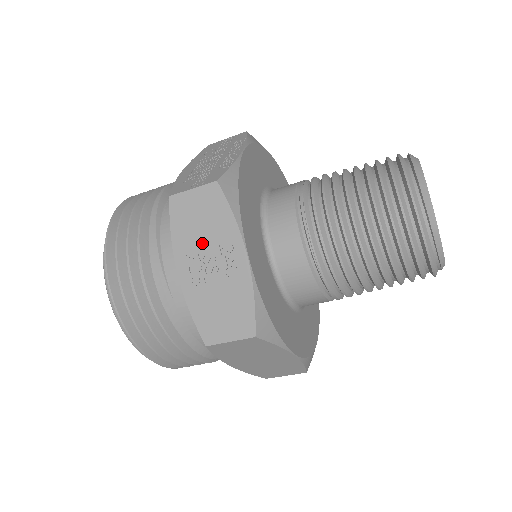
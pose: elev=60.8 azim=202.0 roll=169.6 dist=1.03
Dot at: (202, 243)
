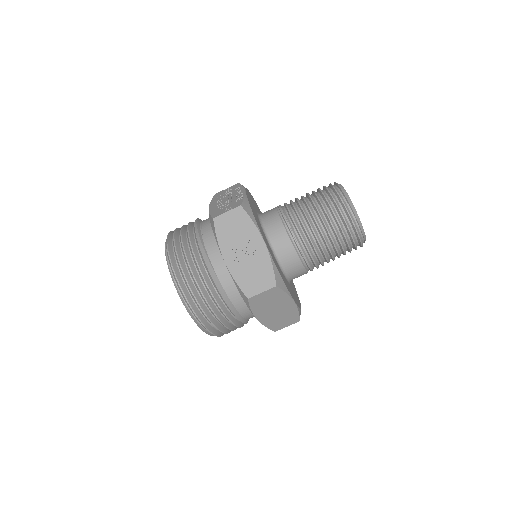
Dot at: (237, 241)
